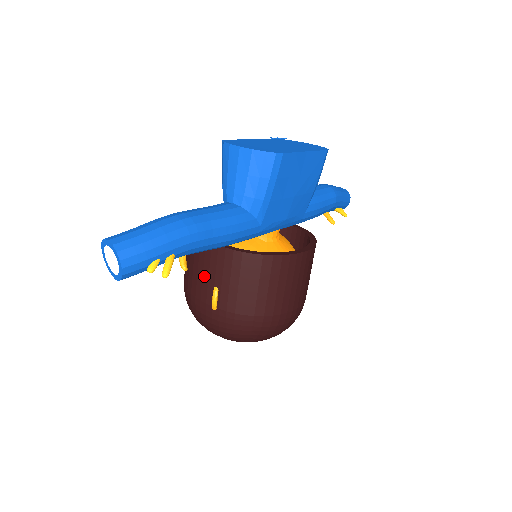
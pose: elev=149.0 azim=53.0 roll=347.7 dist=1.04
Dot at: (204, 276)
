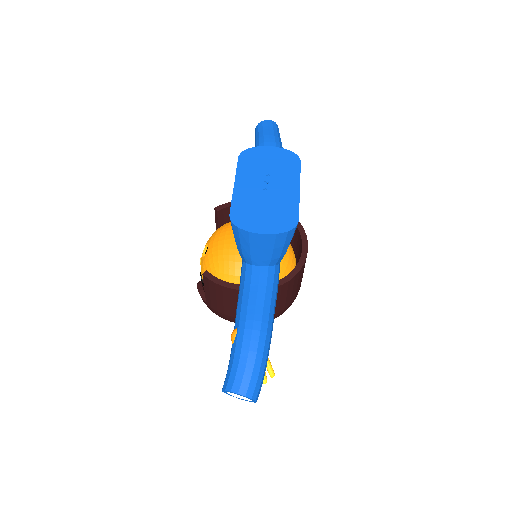
Dot at: occluded
